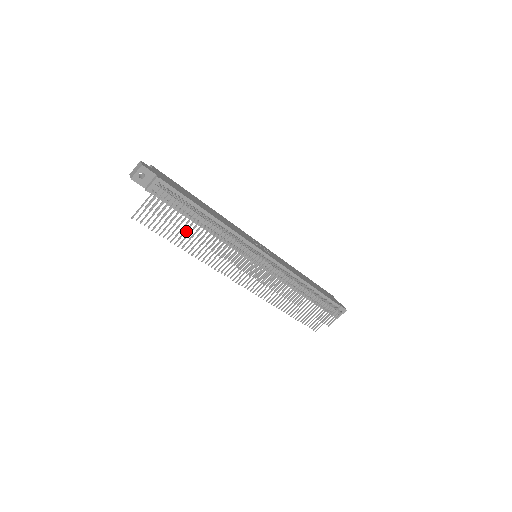
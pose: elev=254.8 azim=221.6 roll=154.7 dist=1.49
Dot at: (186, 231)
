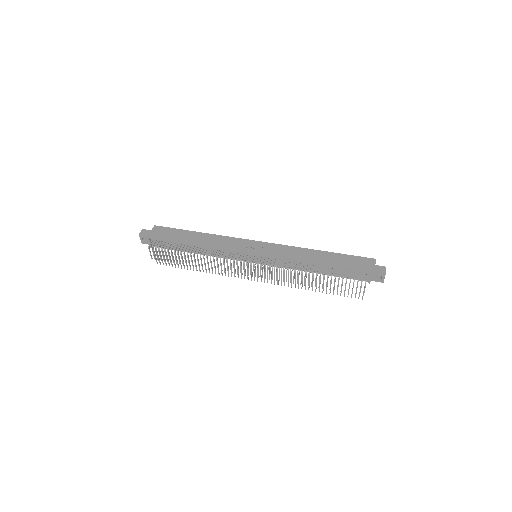
Dot at: (183, 263)
